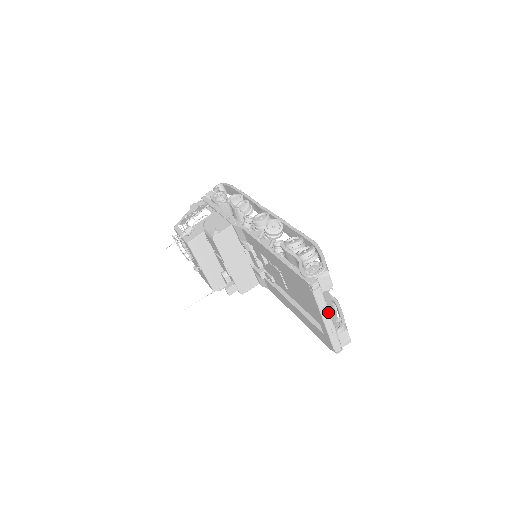
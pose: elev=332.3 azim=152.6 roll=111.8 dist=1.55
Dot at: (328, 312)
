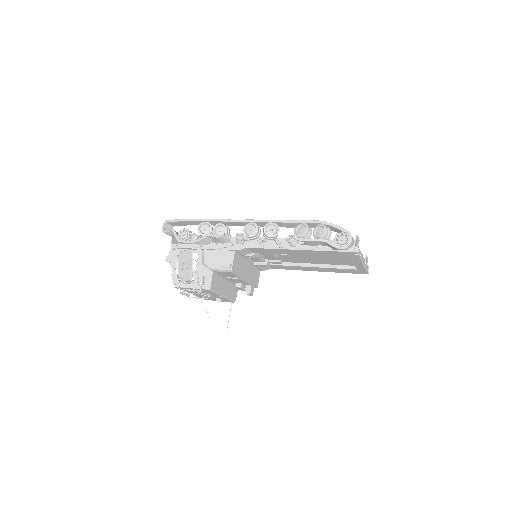
Dot at: (363, 257)
